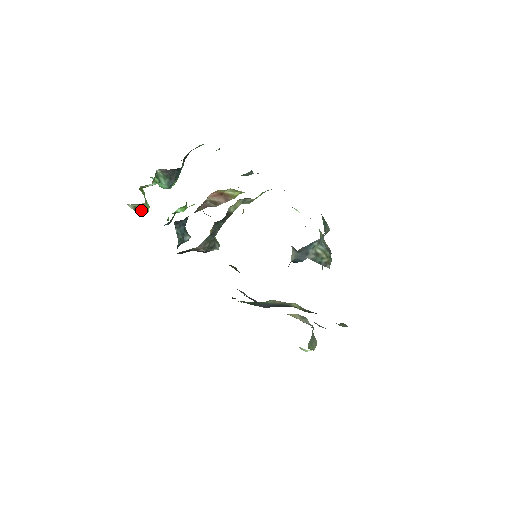
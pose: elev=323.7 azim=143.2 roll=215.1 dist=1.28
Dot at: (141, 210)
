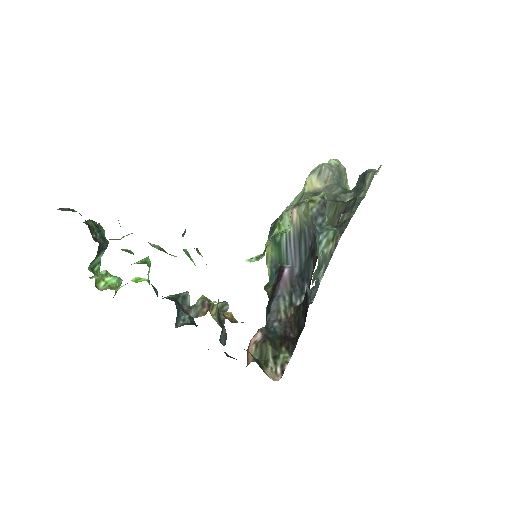
Dot at: occluded
